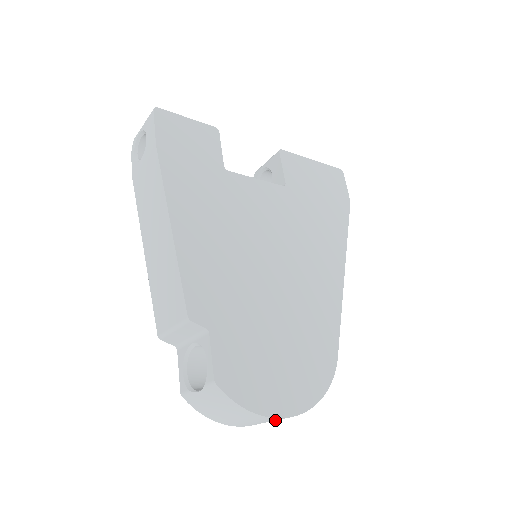
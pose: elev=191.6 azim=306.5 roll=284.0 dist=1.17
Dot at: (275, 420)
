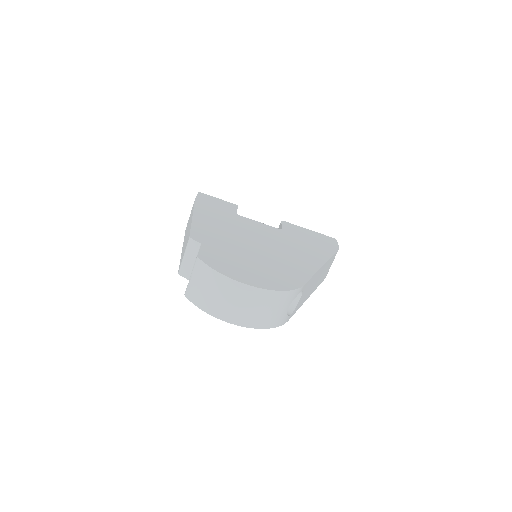
Dot at: (244, 298)
